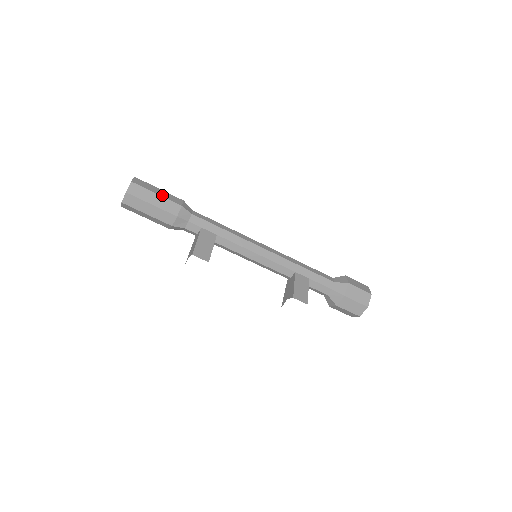
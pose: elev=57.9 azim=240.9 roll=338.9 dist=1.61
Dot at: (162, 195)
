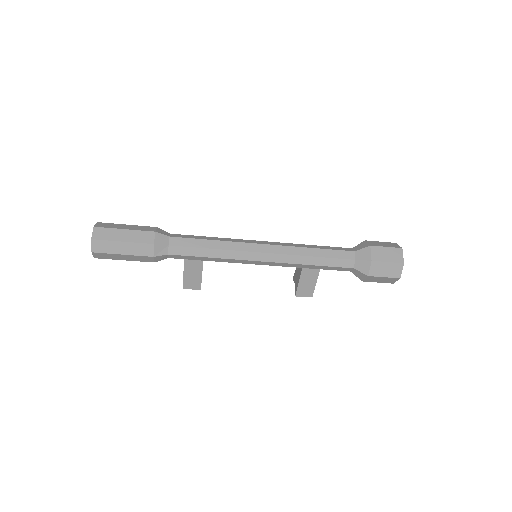
Dot at: (128, 253)
